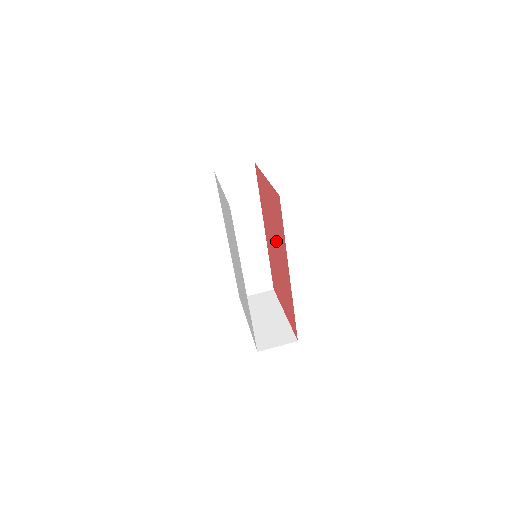
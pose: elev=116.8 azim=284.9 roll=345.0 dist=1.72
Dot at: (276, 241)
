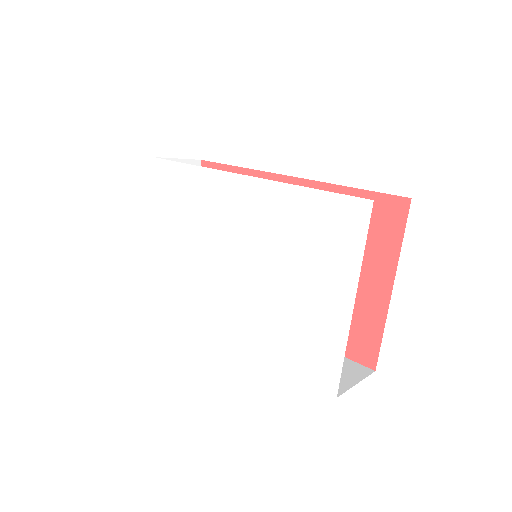
Dot at: occluded
